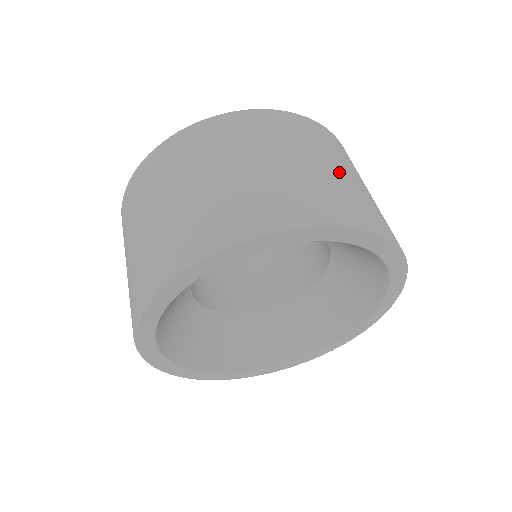
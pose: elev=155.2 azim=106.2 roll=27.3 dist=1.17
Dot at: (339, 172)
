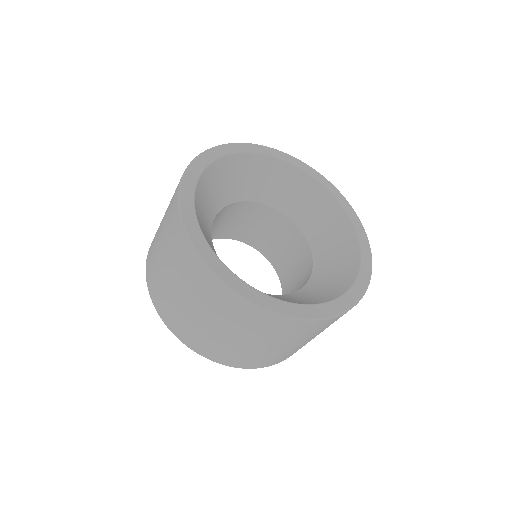
Dot at: occluded
